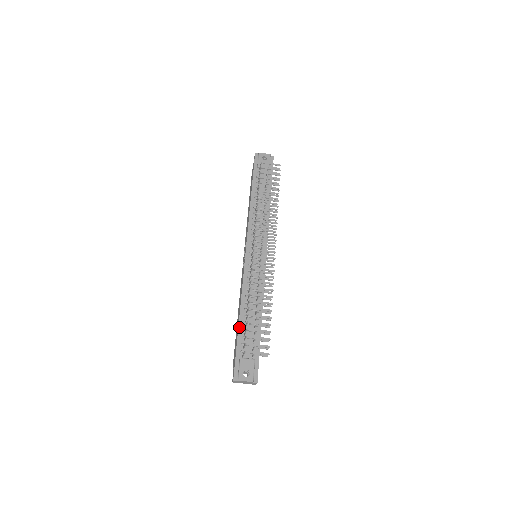
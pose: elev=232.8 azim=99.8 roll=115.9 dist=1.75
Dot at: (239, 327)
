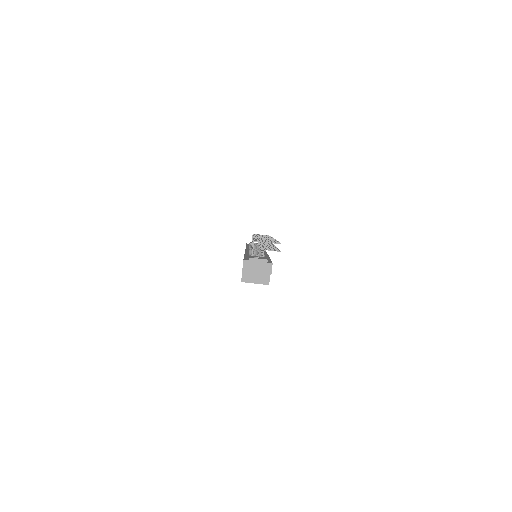
Dot at: (245, 255)
